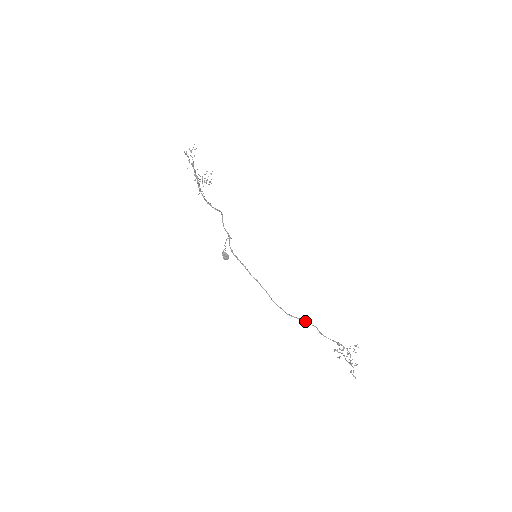
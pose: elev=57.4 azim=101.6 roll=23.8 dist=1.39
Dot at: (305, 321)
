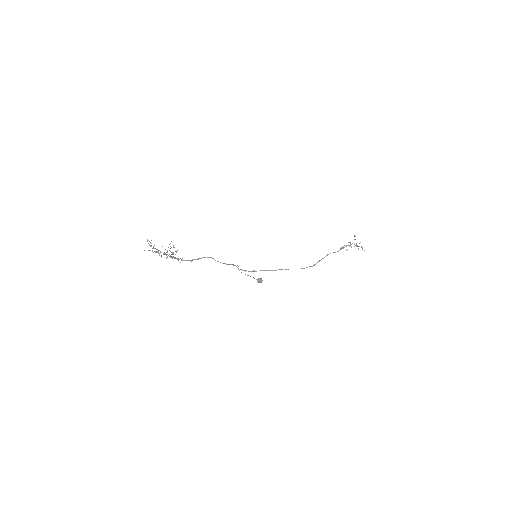
Dot at: occluded
